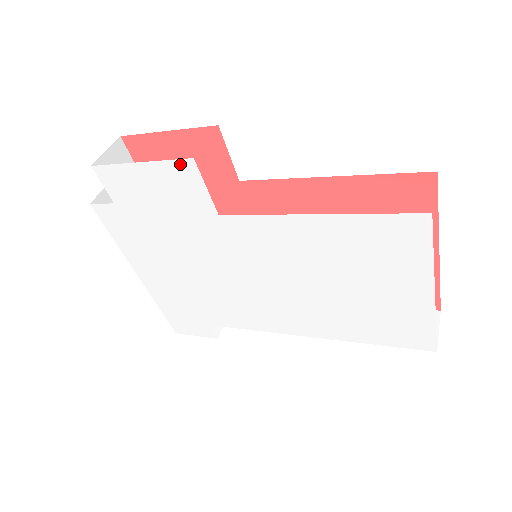
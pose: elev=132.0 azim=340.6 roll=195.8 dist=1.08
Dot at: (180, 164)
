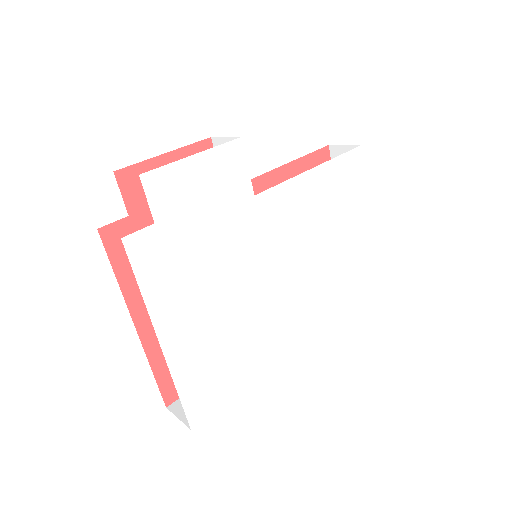
Dot at: (230, 146)
